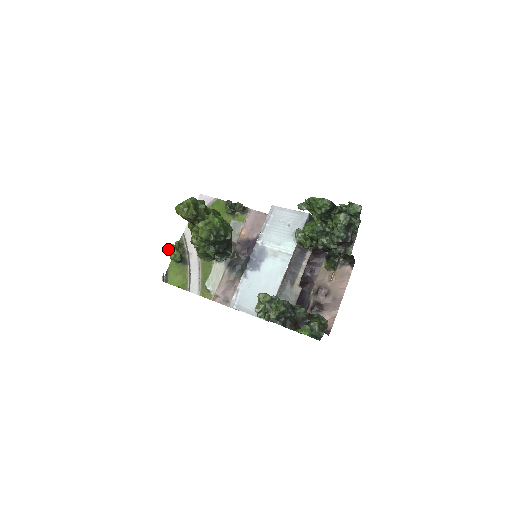
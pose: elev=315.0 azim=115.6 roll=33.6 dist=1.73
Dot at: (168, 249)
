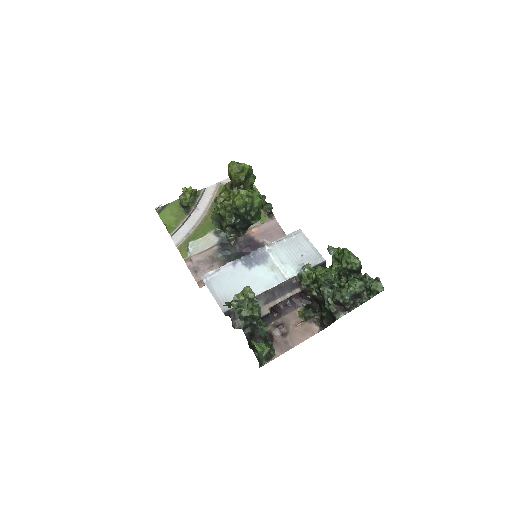
Dot at: (185, 188)
